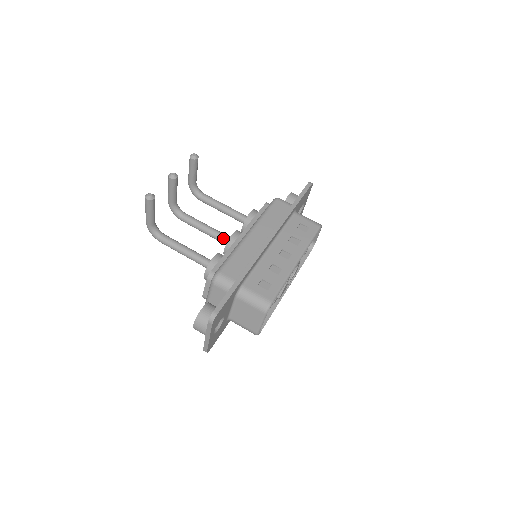
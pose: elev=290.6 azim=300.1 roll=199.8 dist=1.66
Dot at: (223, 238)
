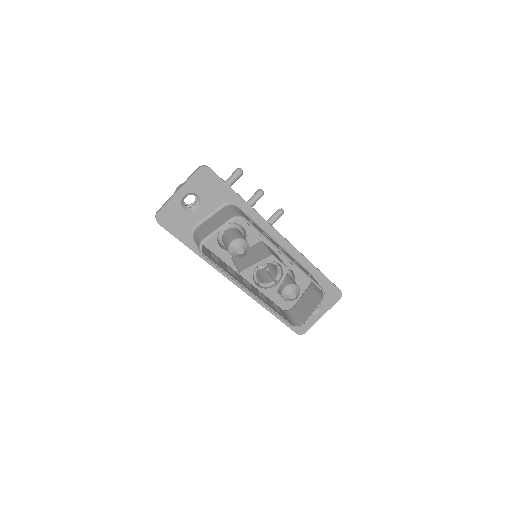
Dot at: occluded
